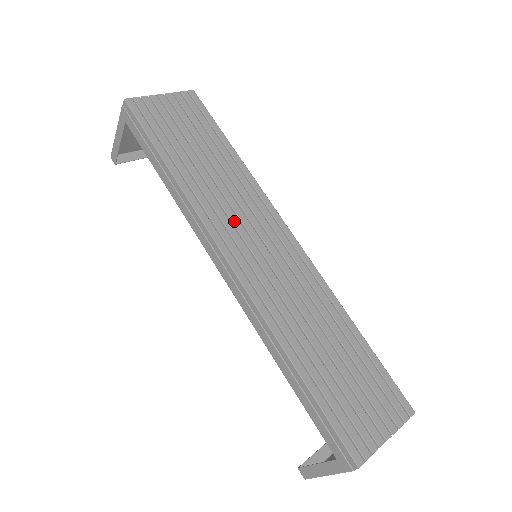
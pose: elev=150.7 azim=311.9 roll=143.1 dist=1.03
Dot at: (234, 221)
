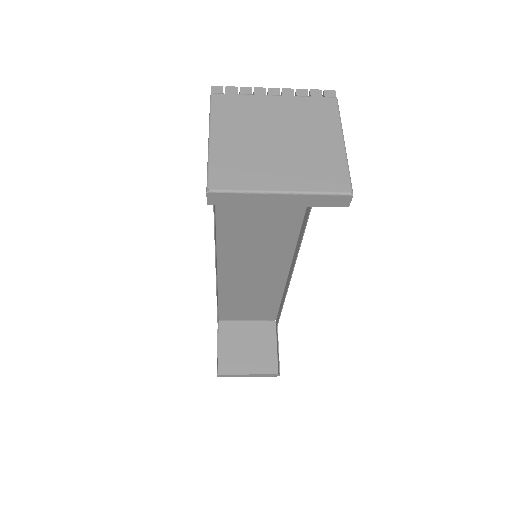
Dot at: occluded
